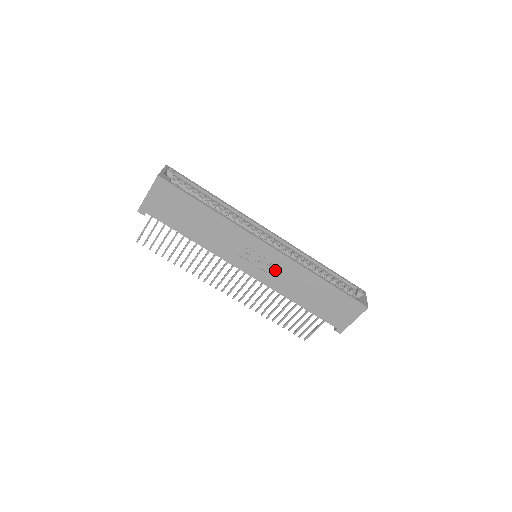
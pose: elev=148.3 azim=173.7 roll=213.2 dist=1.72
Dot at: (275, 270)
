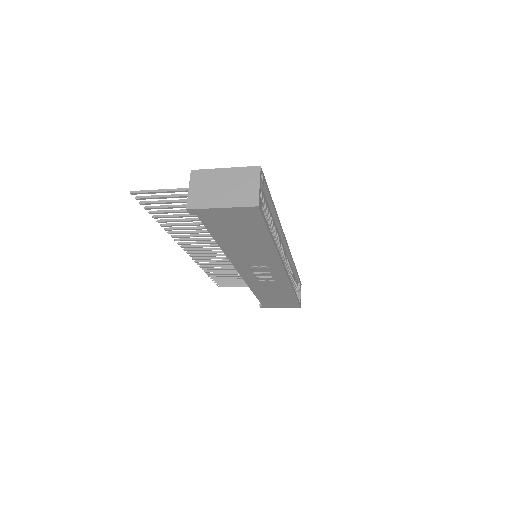
Dot at: (267, 280)
